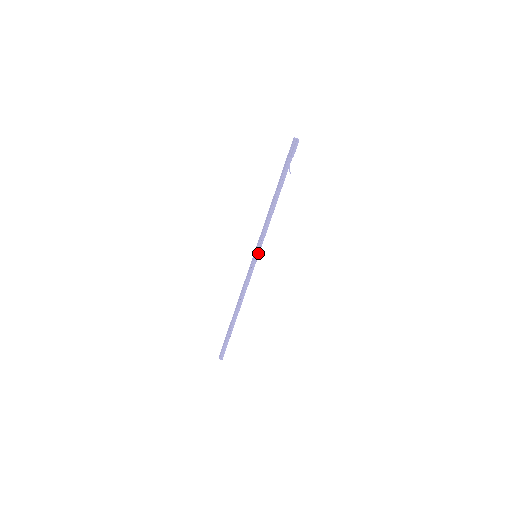
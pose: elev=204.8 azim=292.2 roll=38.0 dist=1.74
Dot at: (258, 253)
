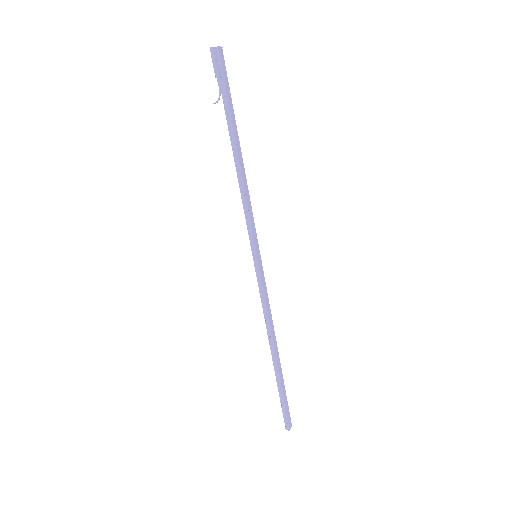
Dot at: (254, 250)
